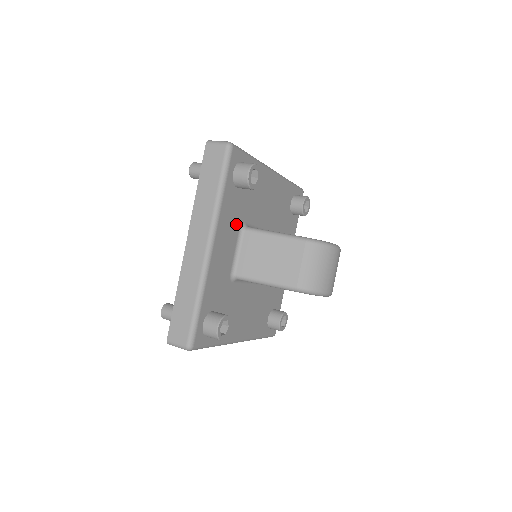
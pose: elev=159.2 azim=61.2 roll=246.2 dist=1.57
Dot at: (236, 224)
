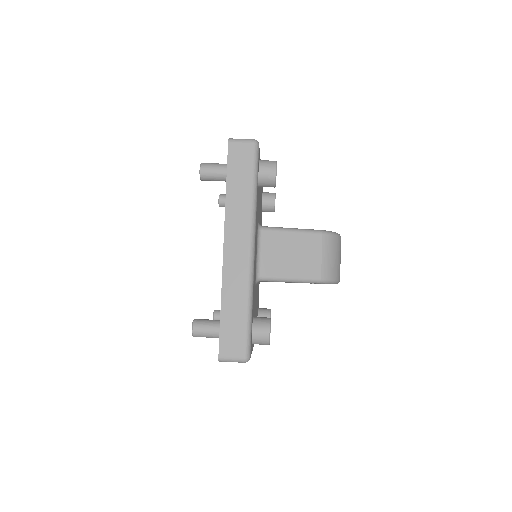
Dot at: (257, 224)
